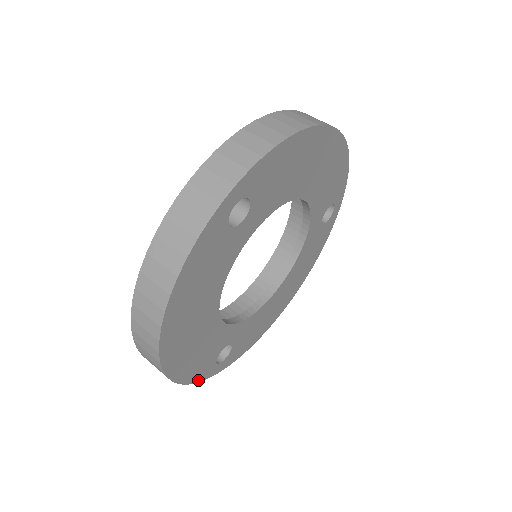
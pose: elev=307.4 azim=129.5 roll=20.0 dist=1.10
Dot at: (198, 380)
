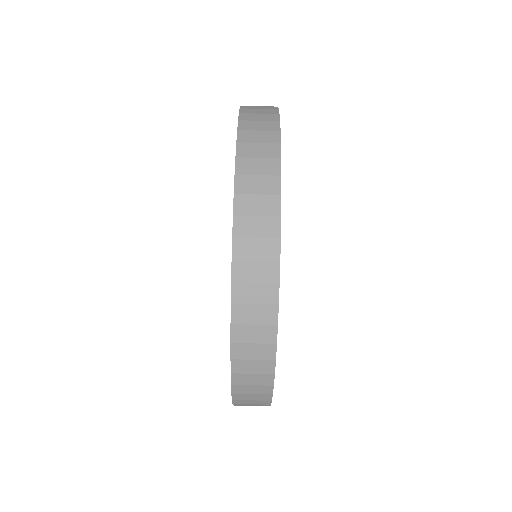
Dot at: occluded
